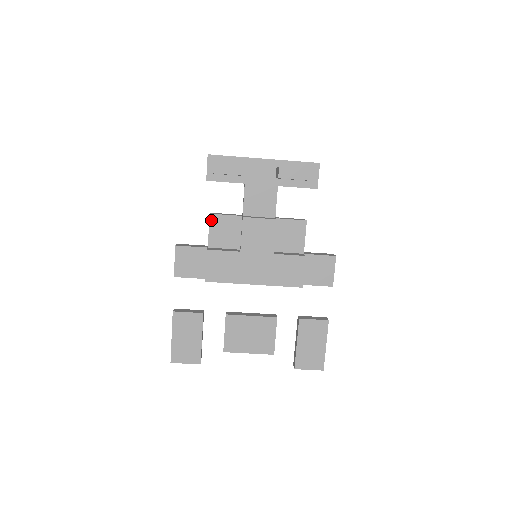
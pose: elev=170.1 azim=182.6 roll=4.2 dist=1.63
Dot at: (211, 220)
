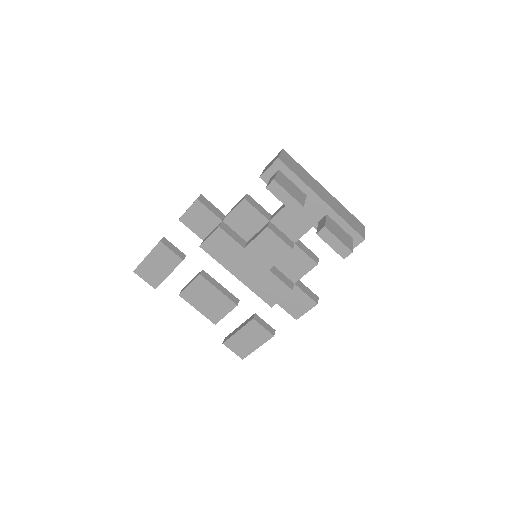
Dot at: (241, 203)
